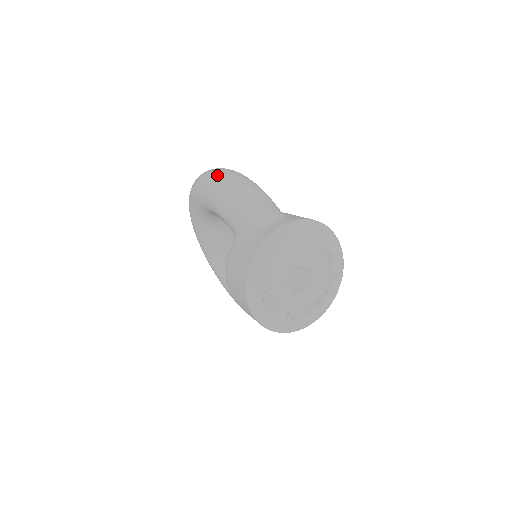
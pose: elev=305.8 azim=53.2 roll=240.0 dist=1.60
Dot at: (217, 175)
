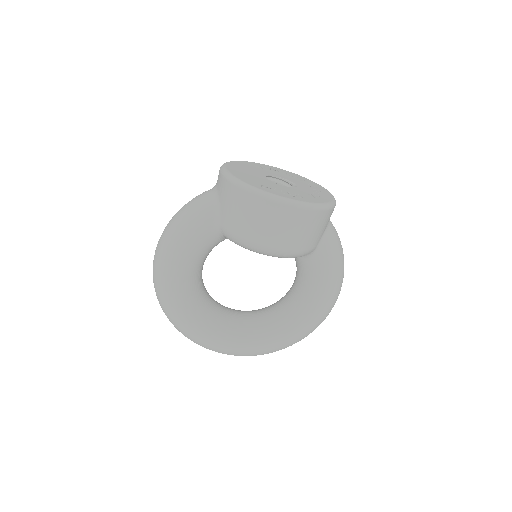
Dot at: (157, 247)
